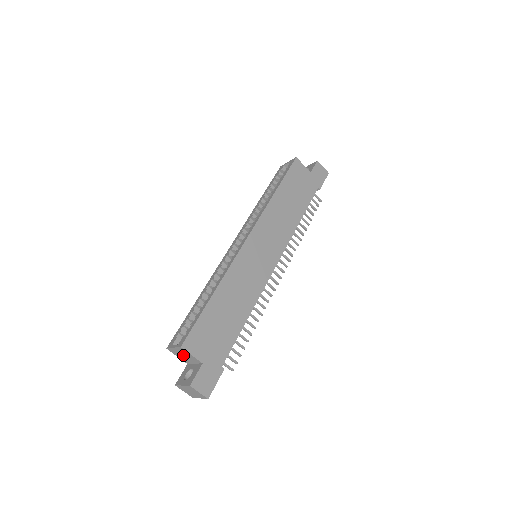
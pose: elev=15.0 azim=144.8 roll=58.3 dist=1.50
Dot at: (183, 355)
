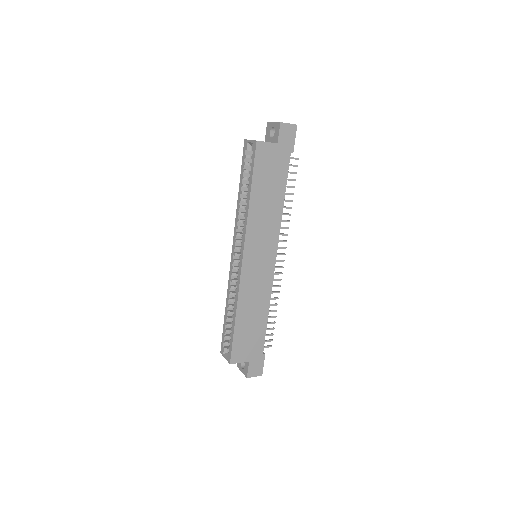
Dot at: occluded
